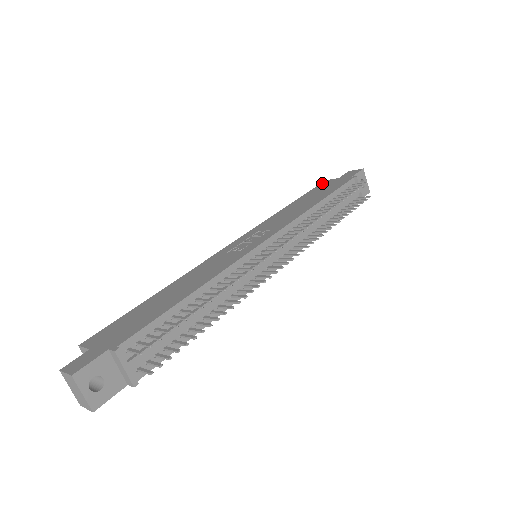
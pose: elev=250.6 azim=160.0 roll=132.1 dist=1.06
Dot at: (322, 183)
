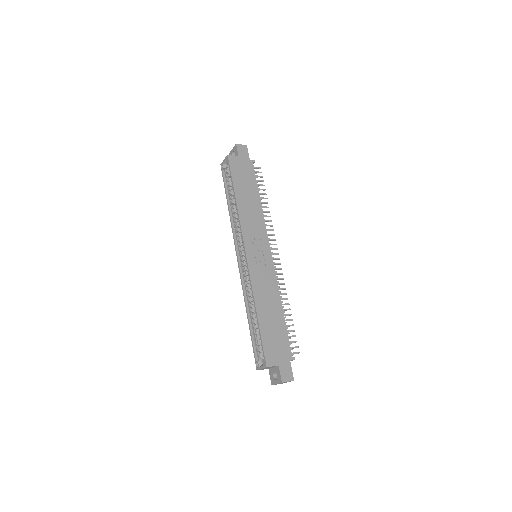
Dot at: (231, 161)
